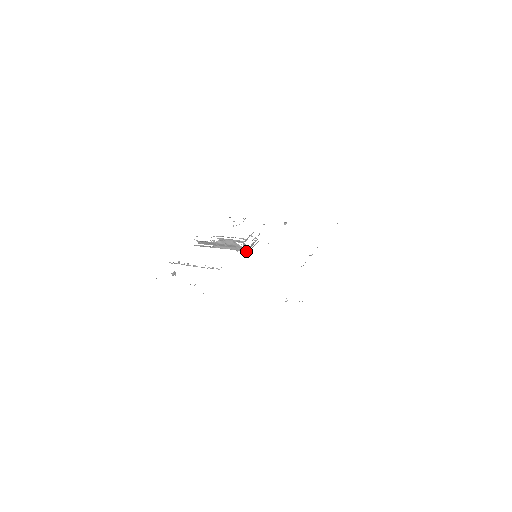
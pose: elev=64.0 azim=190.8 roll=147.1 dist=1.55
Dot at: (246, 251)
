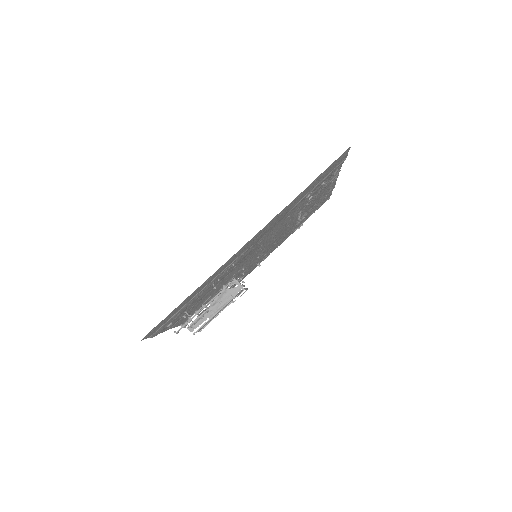
Dot at: (243, 288)
